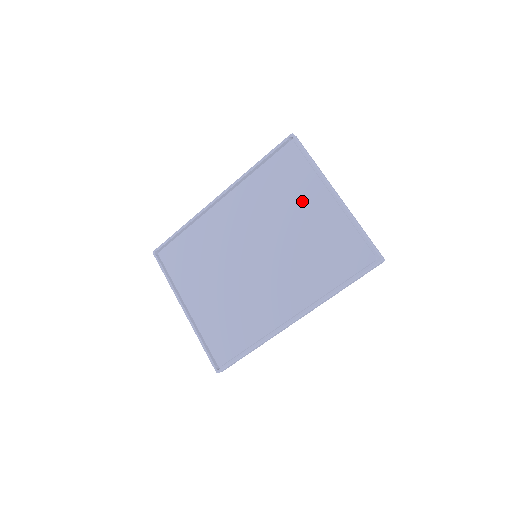
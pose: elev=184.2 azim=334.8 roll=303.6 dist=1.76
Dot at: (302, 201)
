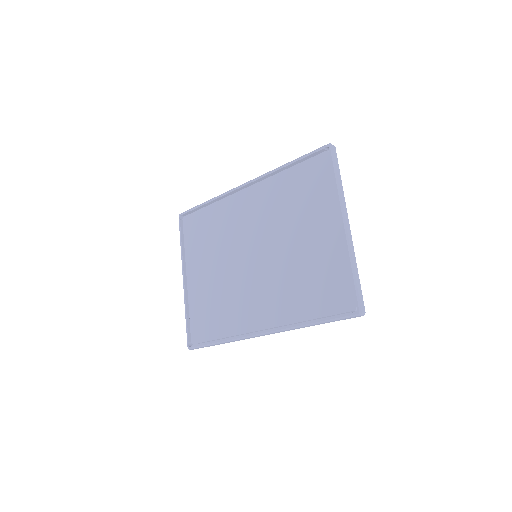
Dot at: (313, 219)
